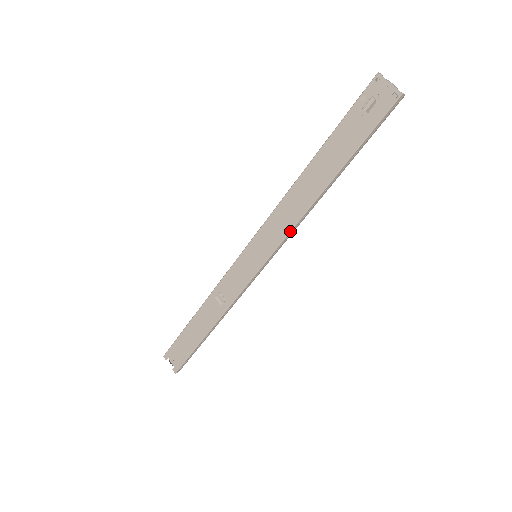
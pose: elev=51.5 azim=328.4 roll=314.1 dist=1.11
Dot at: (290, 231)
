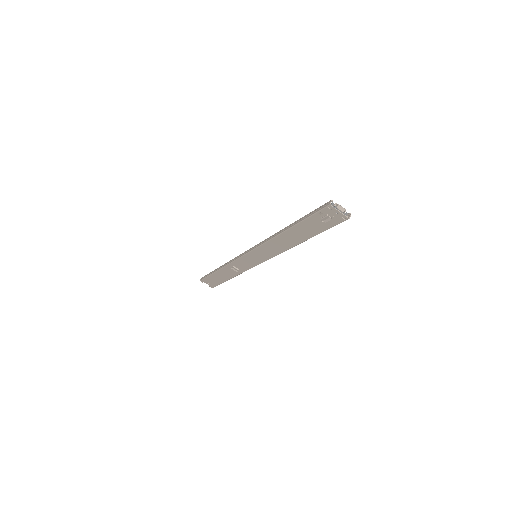
Dot at: occluded
